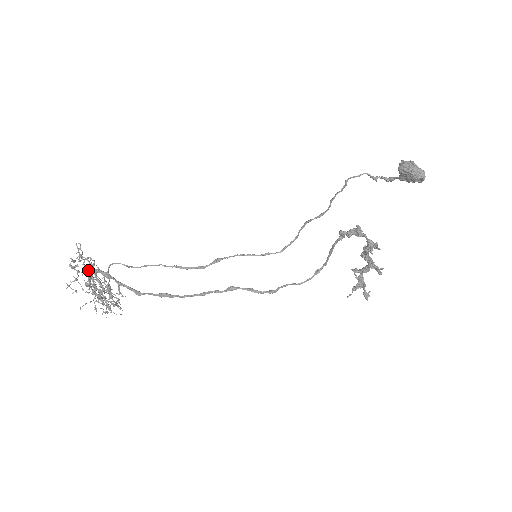
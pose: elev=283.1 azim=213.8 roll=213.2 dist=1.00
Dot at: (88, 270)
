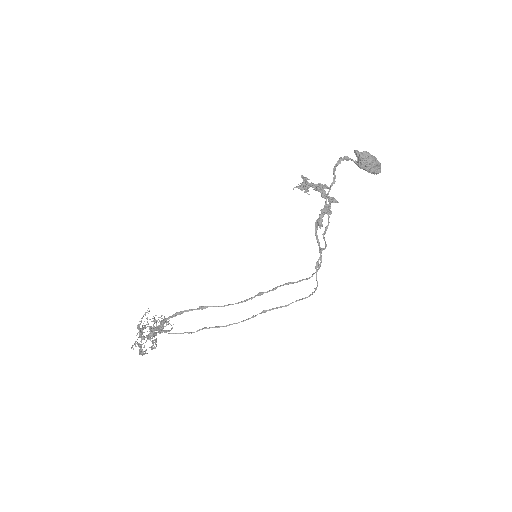
Dot at: occluded
